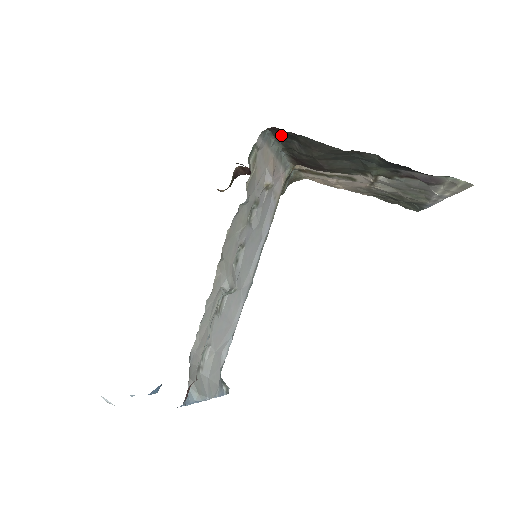
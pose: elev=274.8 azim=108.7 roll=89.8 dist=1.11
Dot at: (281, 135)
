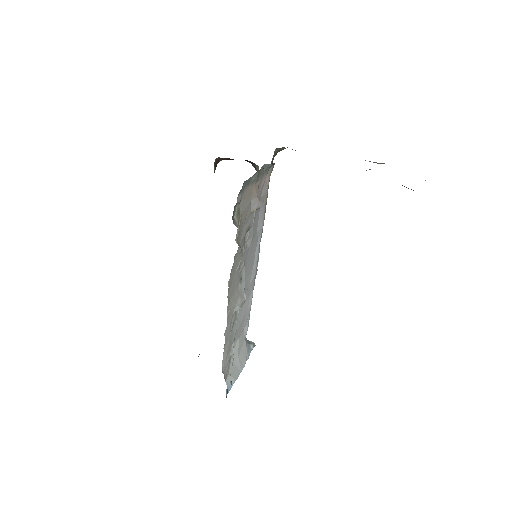
Dot at: occluded
